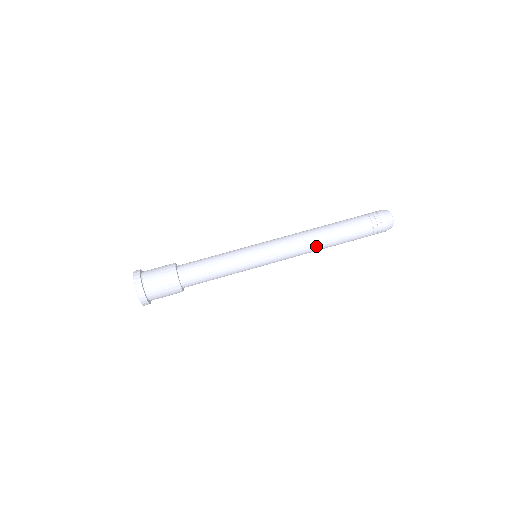
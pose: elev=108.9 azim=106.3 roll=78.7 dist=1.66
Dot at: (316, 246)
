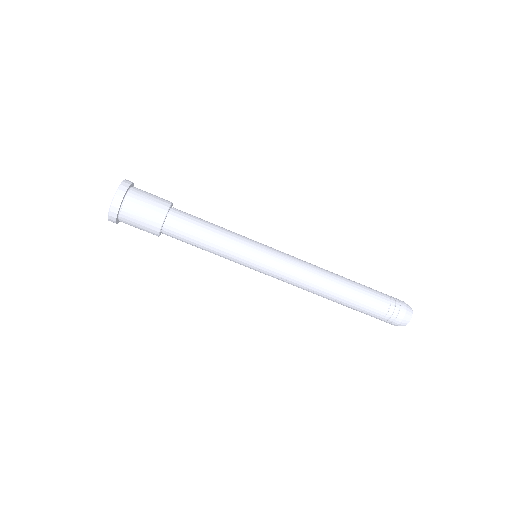
Dot at: occluded
